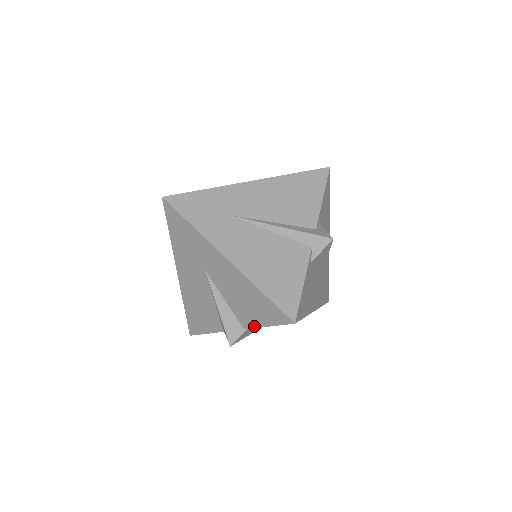
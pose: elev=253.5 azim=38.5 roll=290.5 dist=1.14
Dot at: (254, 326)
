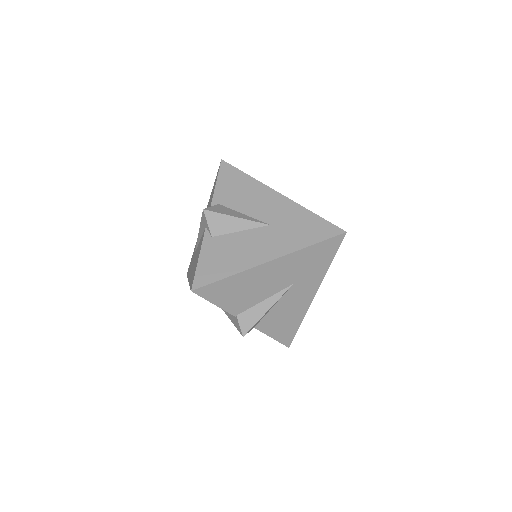
Dot at: occluded
